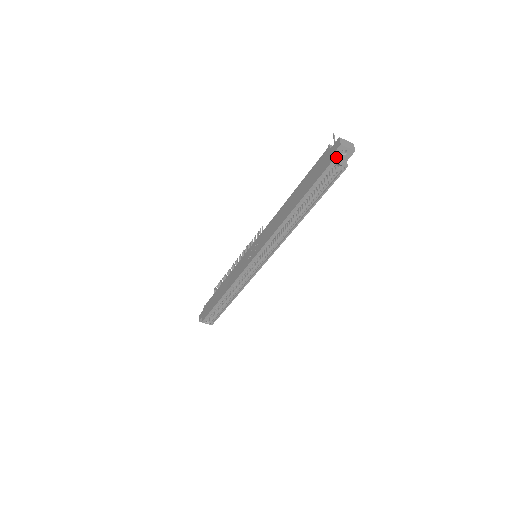
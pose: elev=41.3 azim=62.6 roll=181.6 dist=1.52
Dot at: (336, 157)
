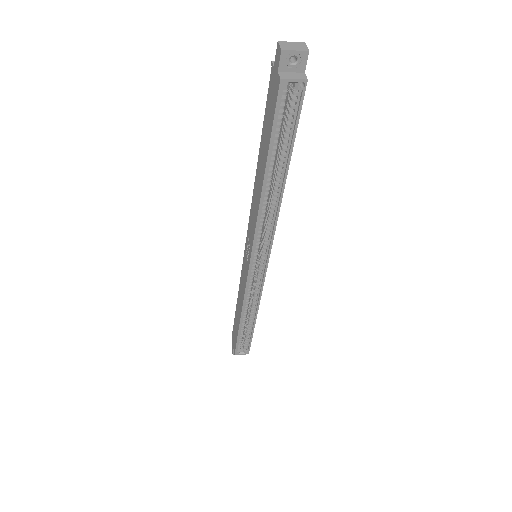
Dot at: (284, 73)
